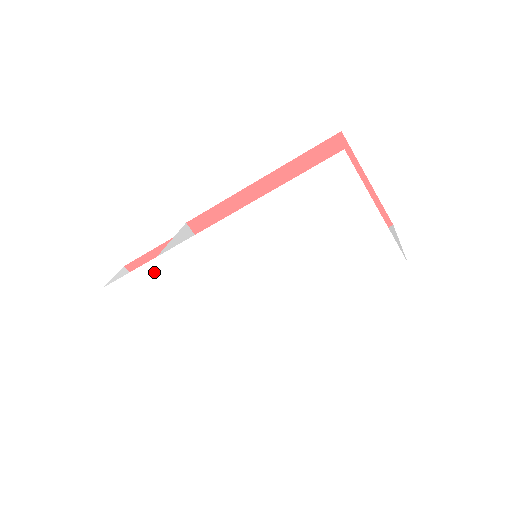
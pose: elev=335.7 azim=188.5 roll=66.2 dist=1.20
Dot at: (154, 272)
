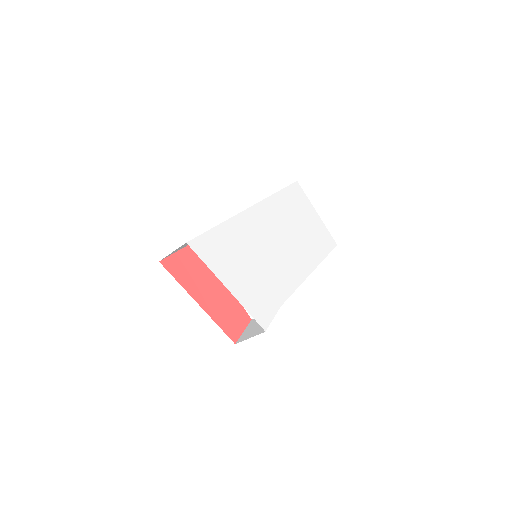
Dot at: (224, 233)
